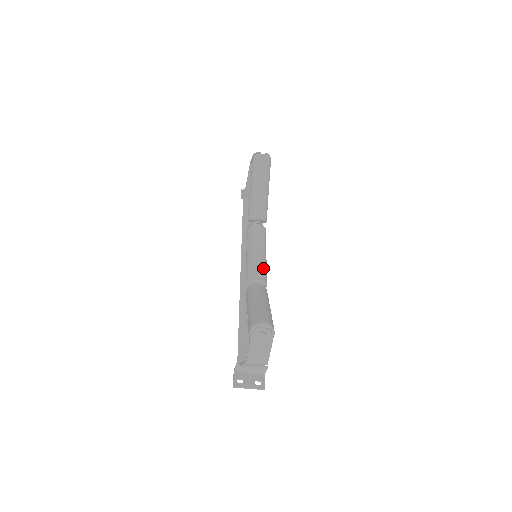
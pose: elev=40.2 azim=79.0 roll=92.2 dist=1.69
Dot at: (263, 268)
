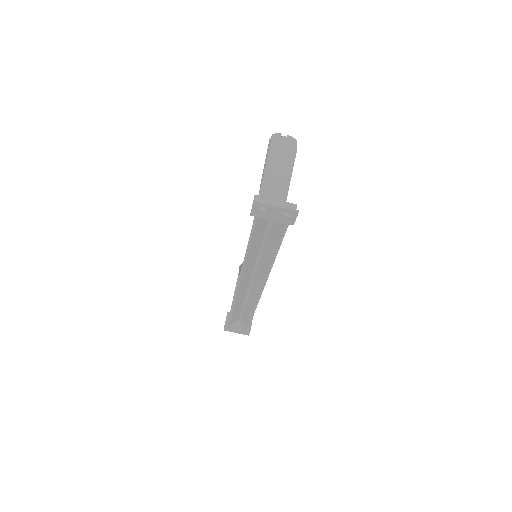
Dot at: occluded
